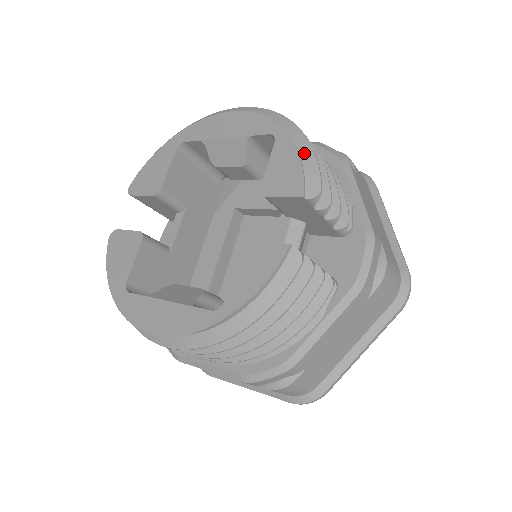
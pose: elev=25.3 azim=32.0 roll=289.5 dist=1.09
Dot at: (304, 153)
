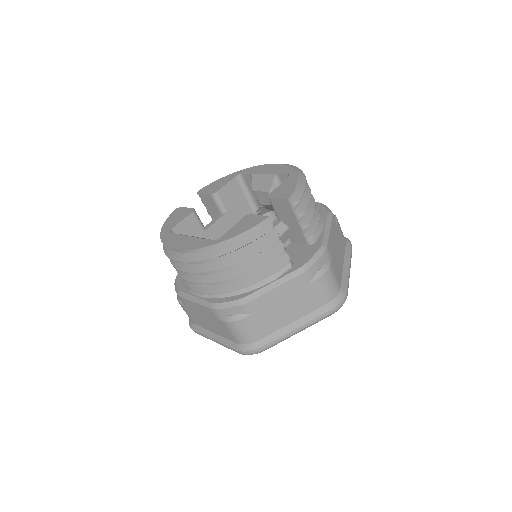
Dot at: (300, 183)
